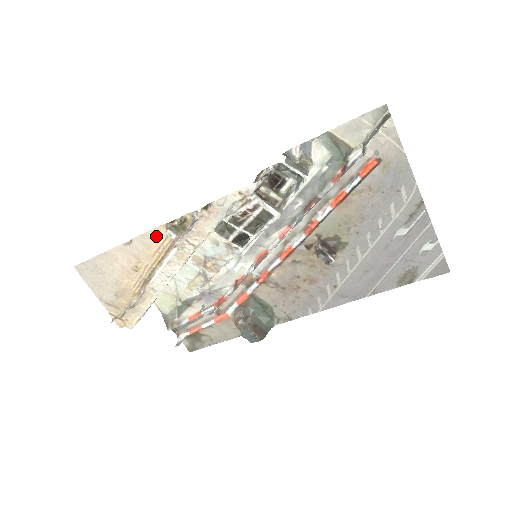
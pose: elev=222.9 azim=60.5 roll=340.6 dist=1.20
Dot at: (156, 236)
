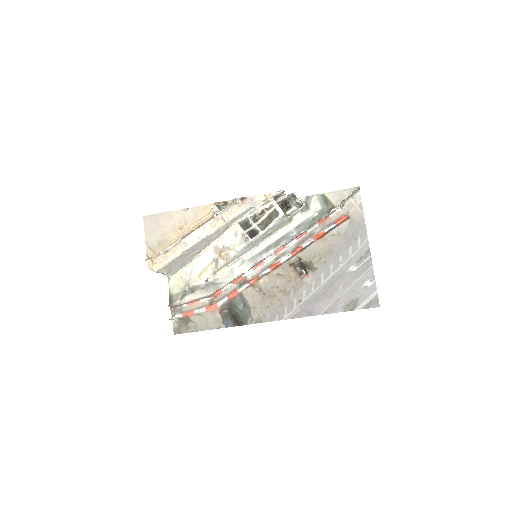
Dot at: (204, 210)
